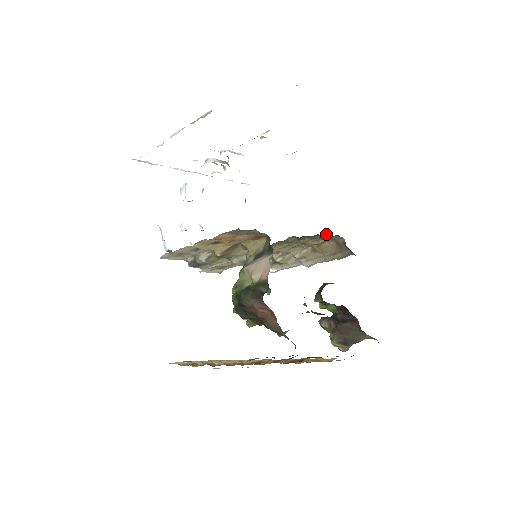
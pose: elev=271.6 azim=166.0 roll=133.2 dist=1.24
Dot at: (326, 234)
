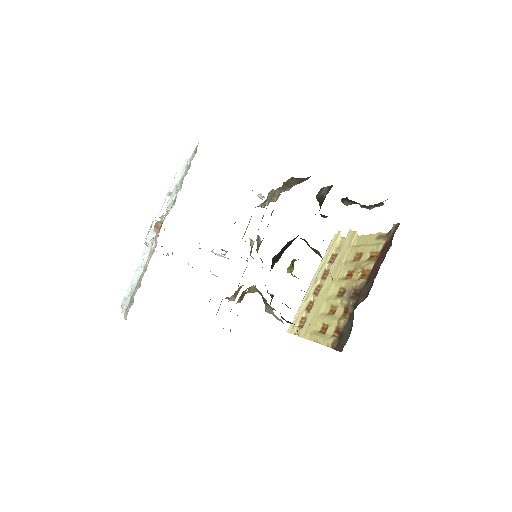
Dot at: occluded
